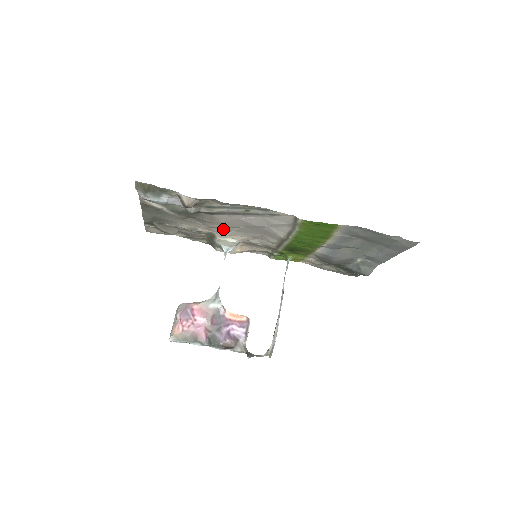
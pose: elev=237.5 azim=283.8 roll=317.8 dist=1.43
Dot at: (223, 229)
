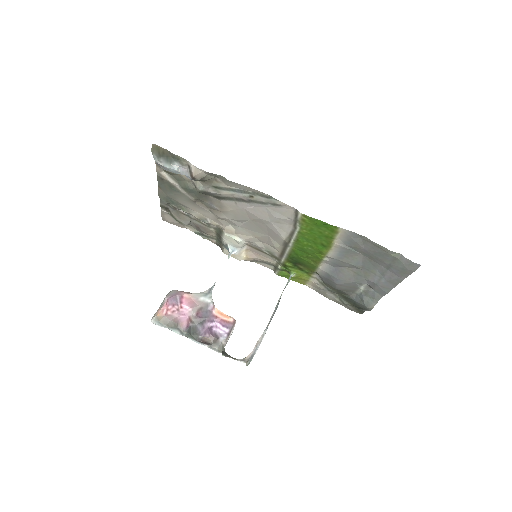
Dot at: (231, 224)
